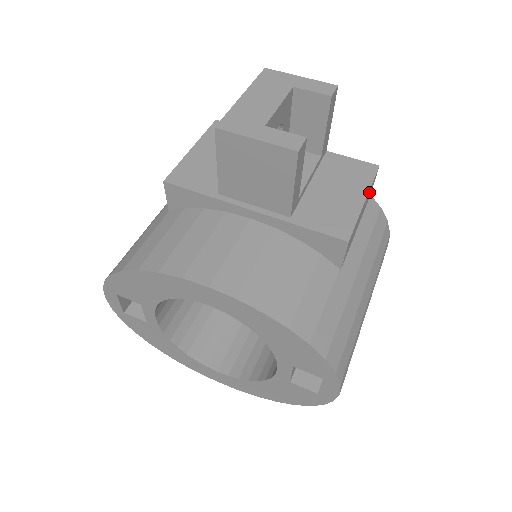
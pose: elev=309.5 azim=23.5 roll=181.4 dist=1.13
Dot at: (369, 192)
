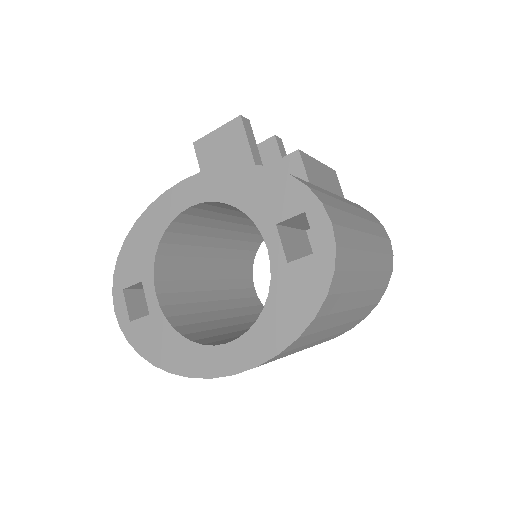
Dot at: (328, 173)
